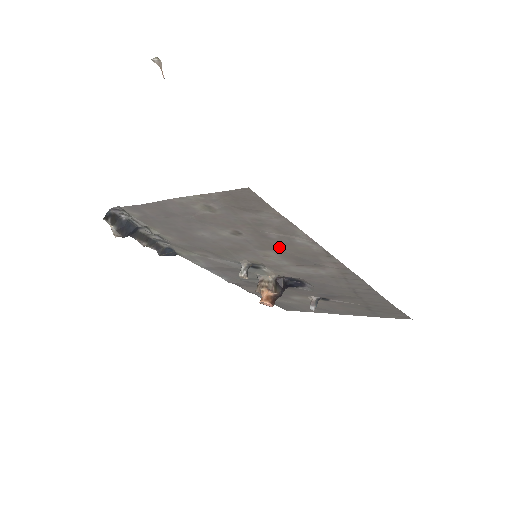
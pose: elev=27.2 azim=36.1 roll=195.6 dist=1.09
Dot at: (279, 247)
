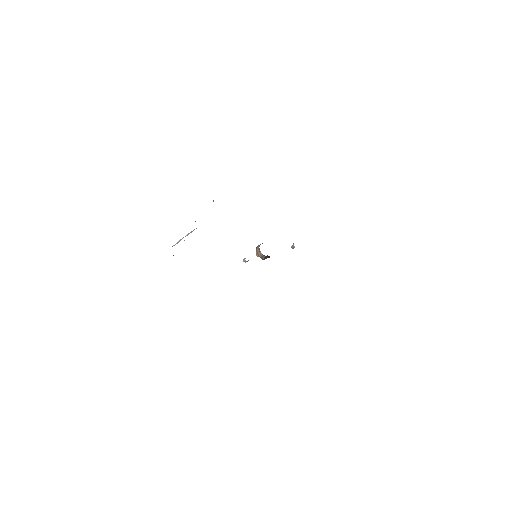
Dot at: occluded
